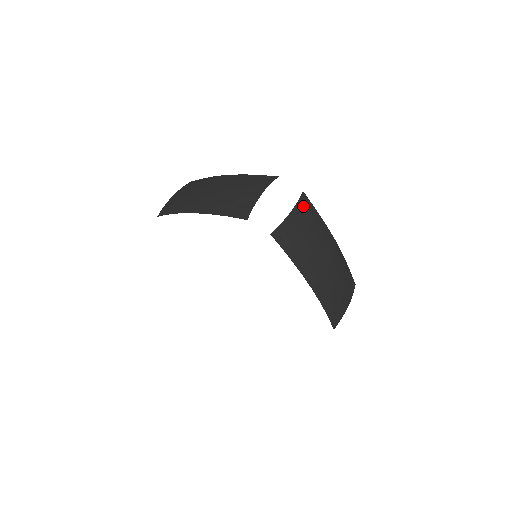
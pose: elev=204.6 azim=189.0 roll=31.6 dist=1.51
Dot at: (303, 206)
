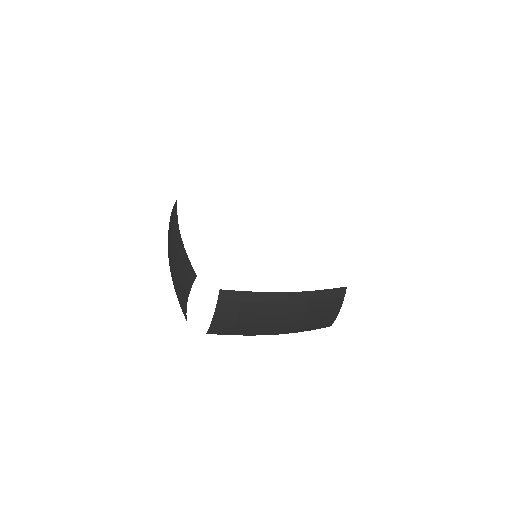
Dot at: (225, 303)
